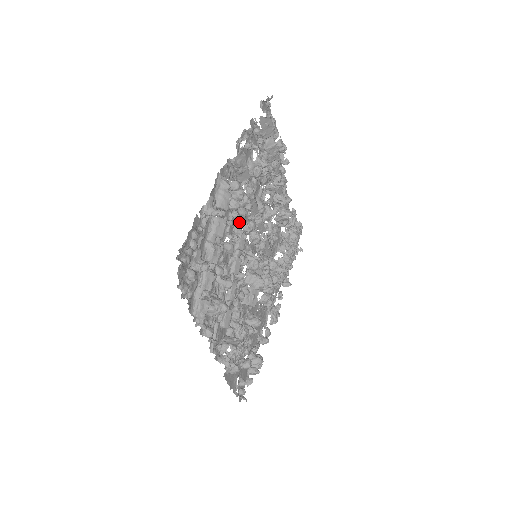
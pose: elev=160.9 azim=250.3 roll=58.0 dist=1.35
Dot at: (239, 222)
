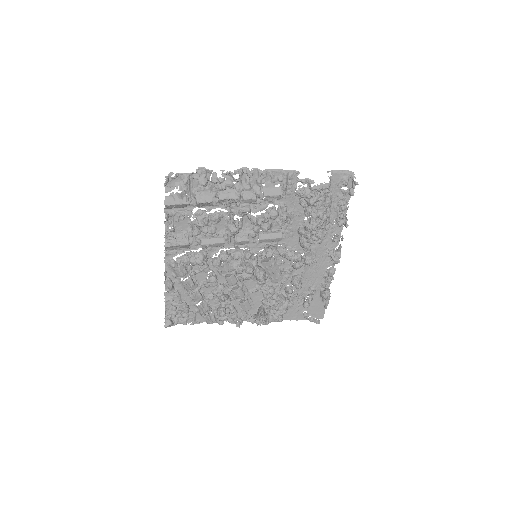
Dot at: occluded
